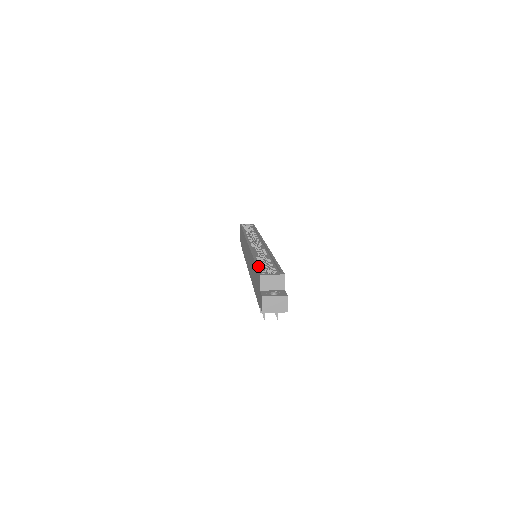
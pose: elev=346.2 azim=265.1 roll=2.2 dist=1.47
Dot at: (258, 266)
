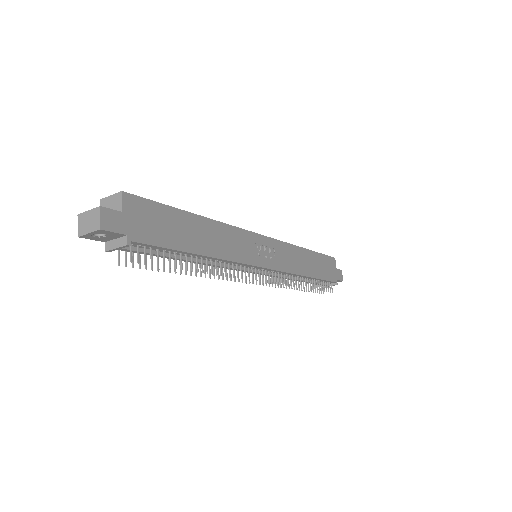
Dot at: occluded
